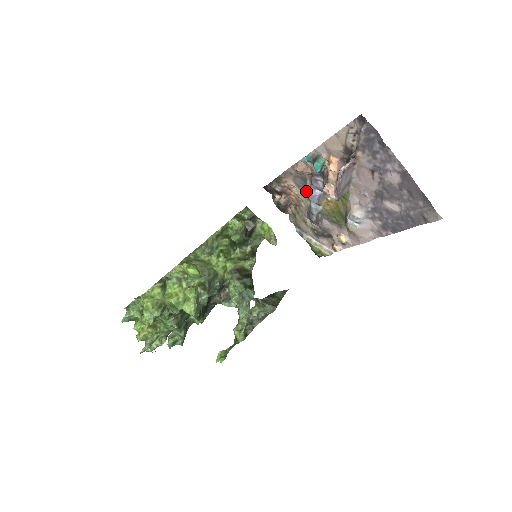
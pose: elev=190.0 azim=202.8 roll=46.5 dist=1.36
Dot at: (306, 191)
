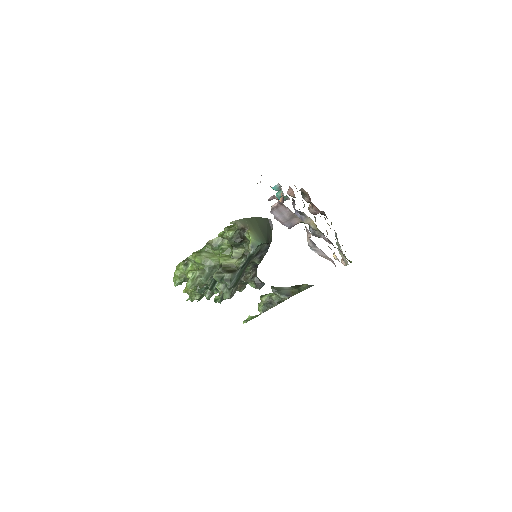
Dot at: occluded
